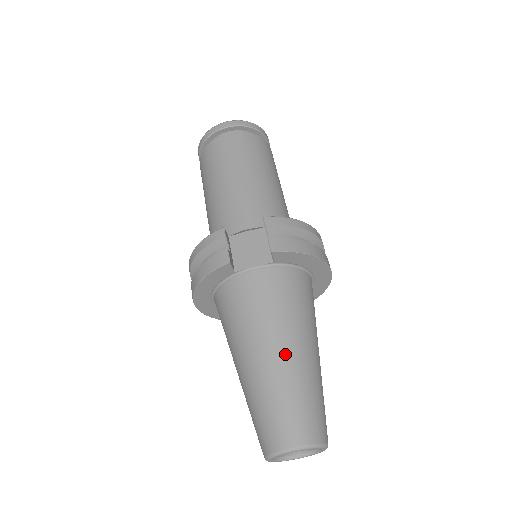
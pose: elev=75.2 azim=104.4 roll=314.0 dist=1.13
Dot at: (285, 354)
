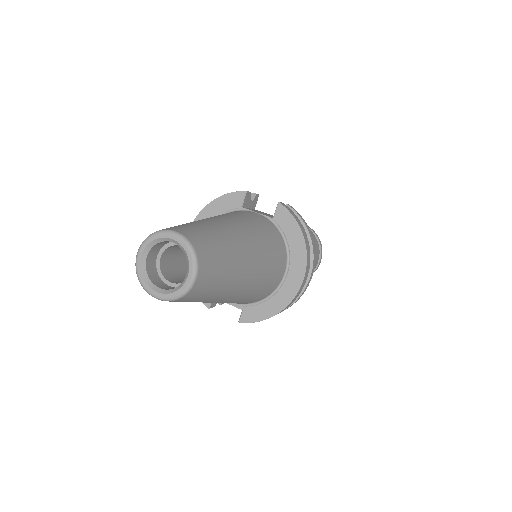
Dot at: (230, 226)
